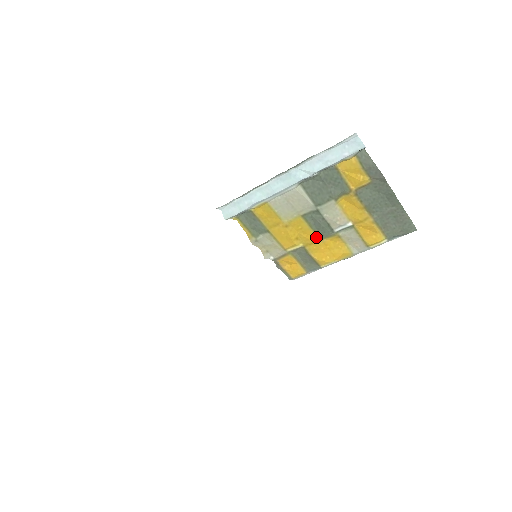
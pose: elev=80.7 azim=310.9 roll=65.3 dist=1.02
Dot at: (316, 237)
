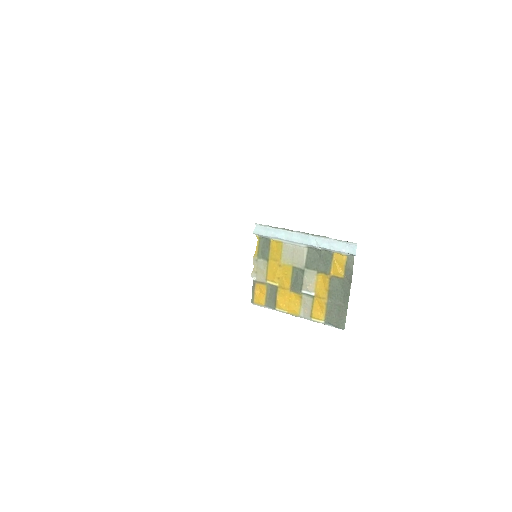
Dot at: (289, 287)
